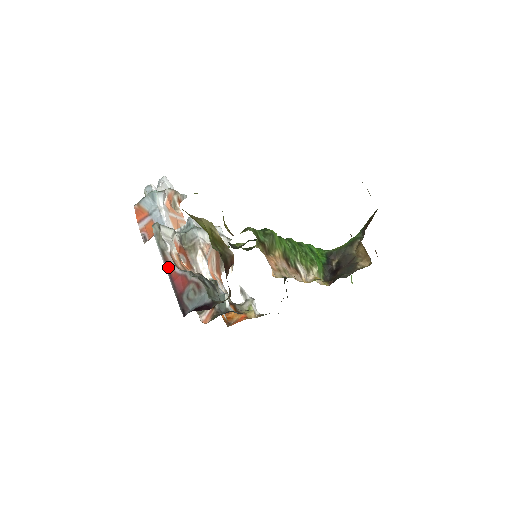
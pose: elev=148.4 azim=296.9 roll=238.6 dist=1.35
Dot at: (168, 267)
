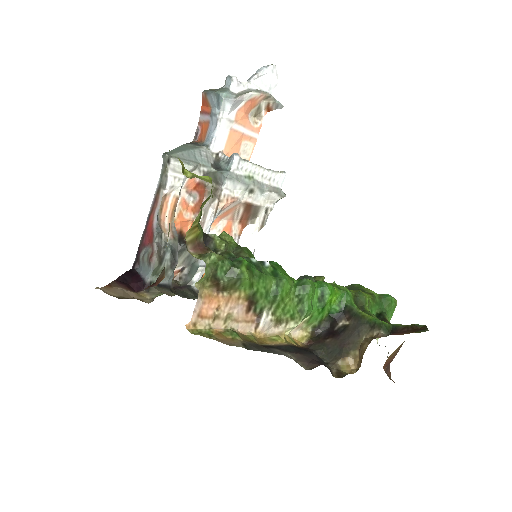
Dot at: (153, 208)
